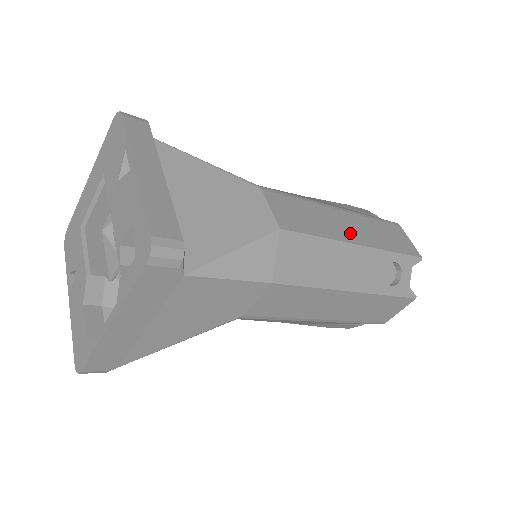
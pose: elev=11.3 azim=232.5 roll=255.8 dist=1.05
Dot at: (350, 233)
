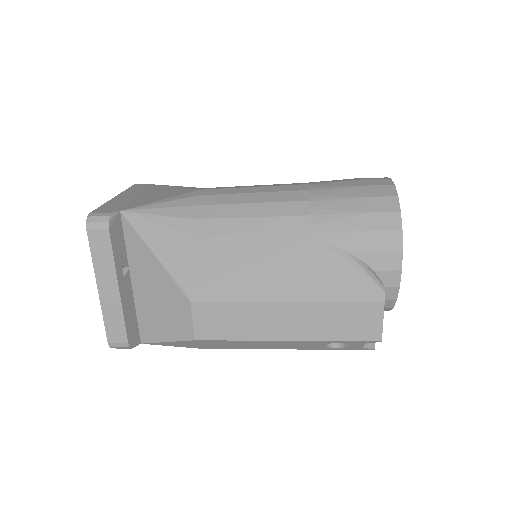
Dot at: (280, 329)
